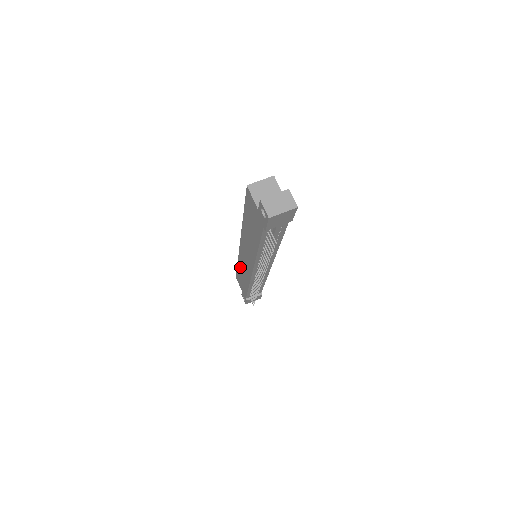
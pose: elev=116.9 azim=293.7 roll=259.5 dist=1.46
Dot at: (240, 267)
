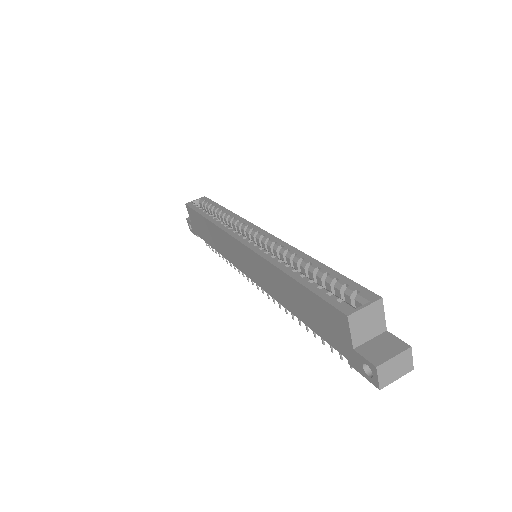
Dot at: (212, 229)
